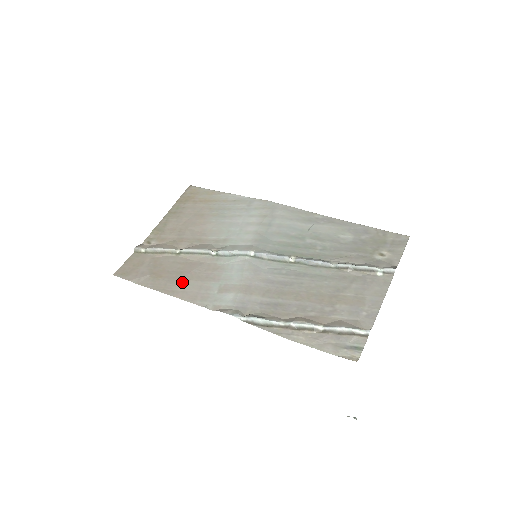
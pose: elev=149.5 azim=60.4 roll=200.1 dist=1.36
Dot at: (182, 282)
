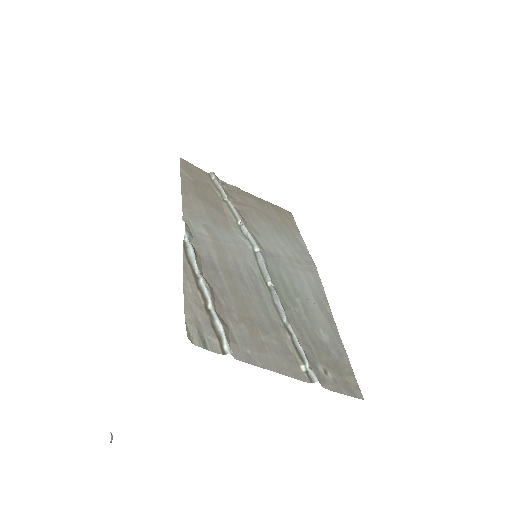
Dot at: (199, 200)
